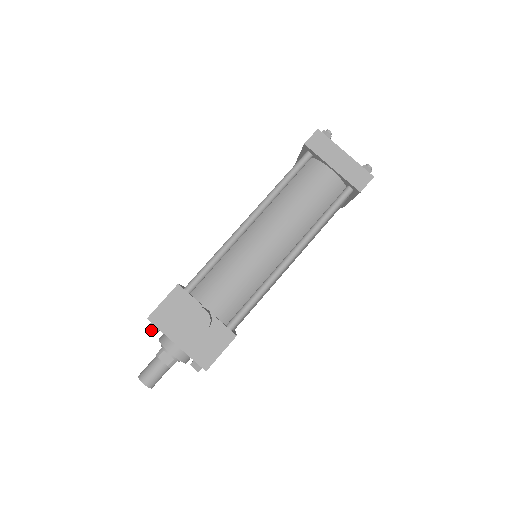
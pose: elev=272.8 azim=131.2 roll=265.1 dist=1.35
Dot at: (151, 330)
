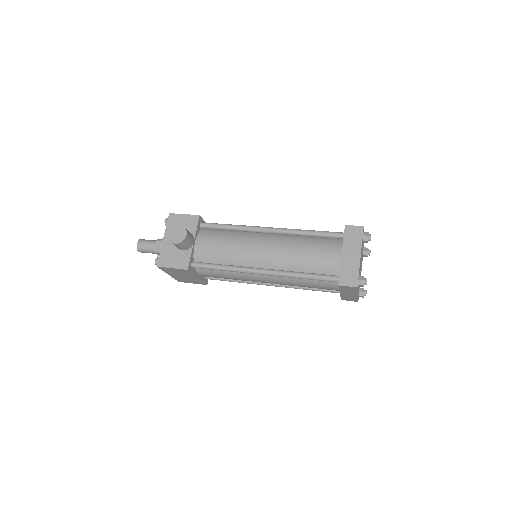
Dot at: (165, 221)
